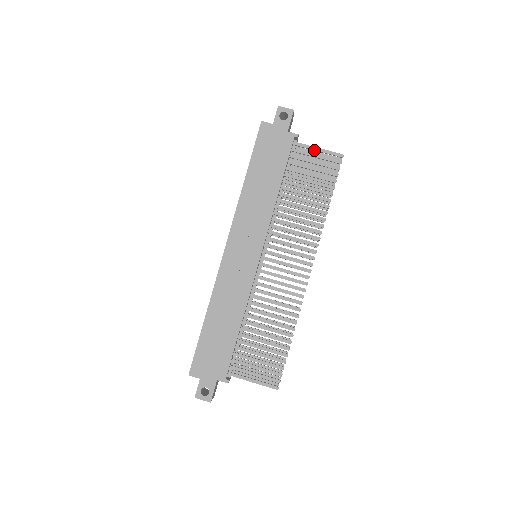
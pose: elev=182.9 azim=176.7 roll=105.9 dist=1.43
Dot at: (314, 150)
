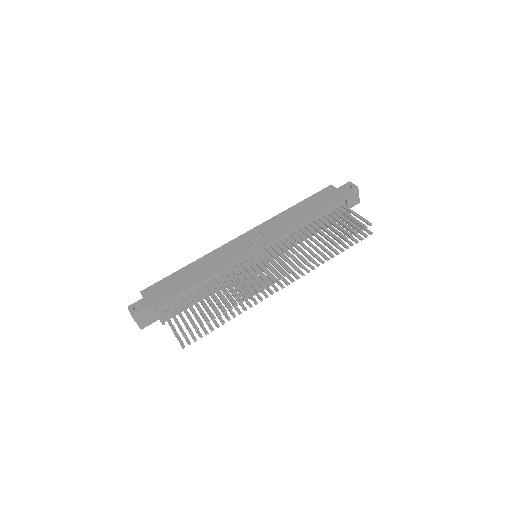
Dot at: (353, 214)
